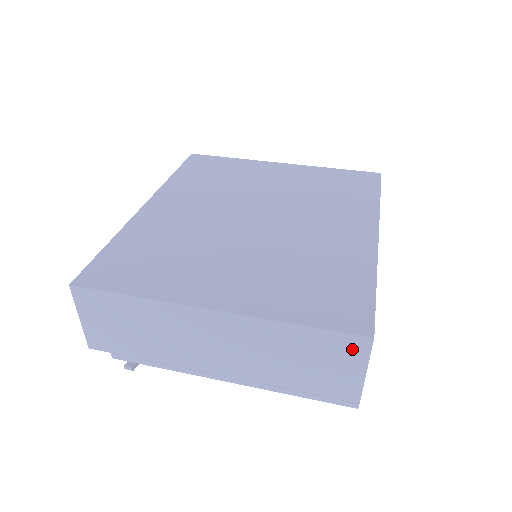
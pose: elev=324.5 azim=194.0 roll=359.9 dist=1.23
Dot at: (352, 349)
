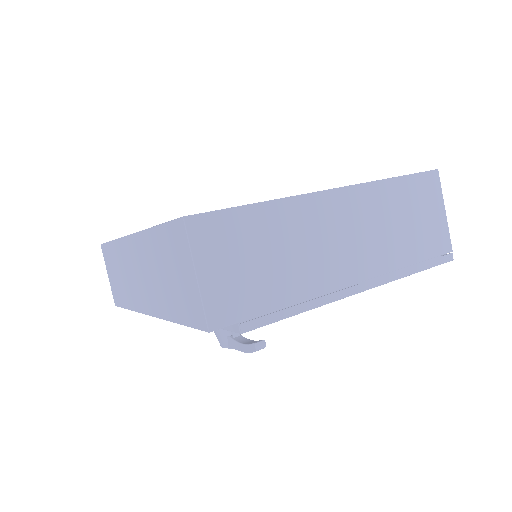
Dot at: (431, 187)
